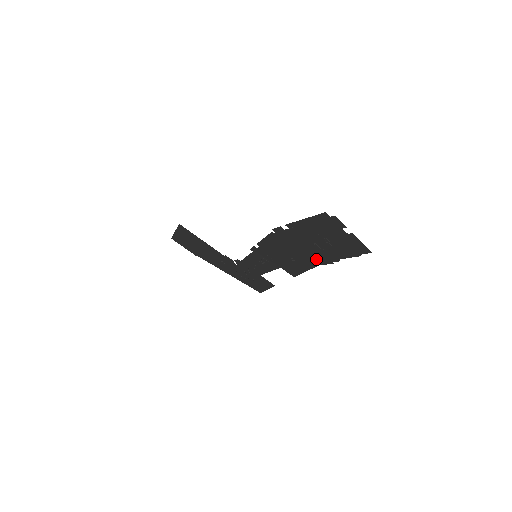
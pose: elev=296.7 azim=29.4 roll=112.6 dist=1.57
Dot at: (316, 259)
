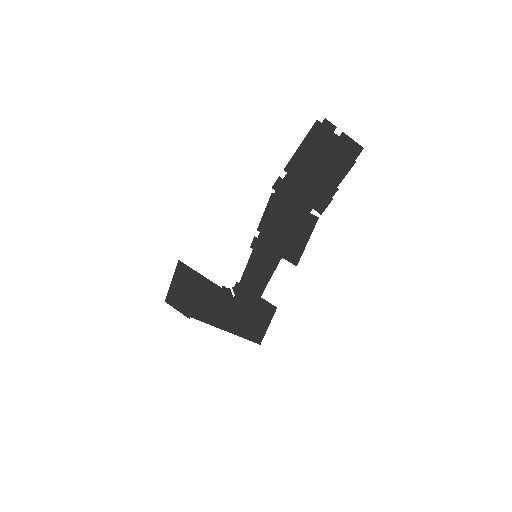
Dot at: (316, 206)
